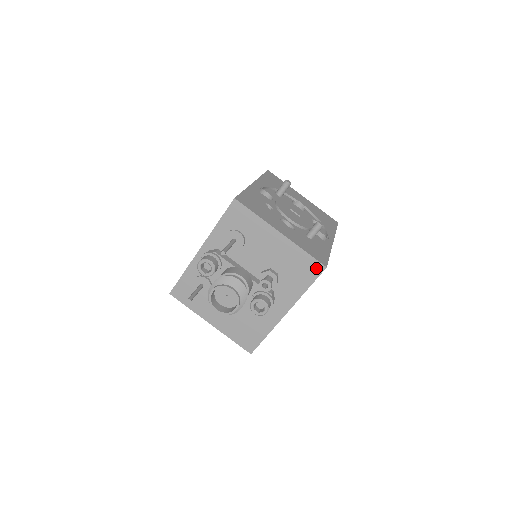
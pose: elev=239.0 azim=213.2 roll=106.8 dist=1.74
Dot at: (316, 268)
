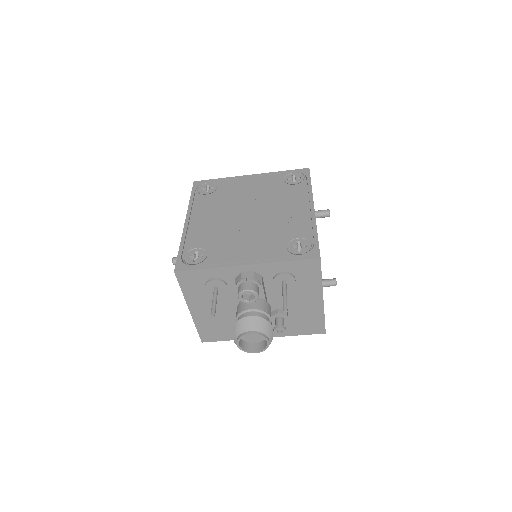
Dot at: (319, 330)
